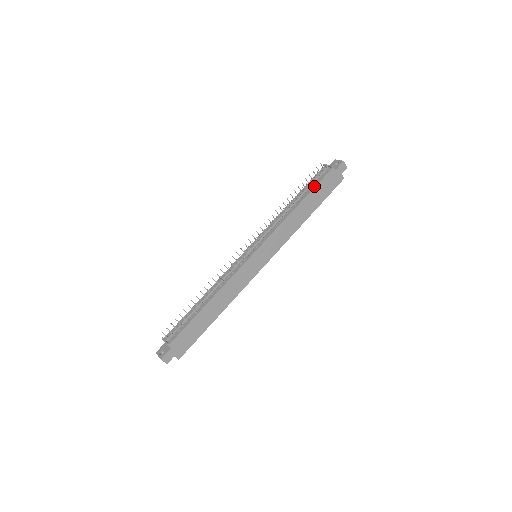
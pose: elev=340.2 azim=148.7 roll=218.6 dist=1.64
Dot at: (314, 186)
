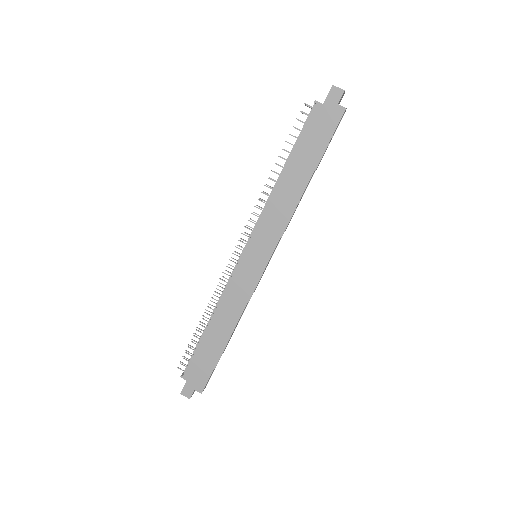
Dot at: (298, 140)
